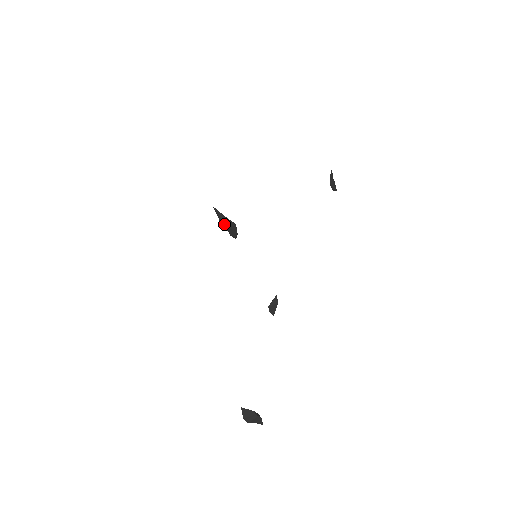
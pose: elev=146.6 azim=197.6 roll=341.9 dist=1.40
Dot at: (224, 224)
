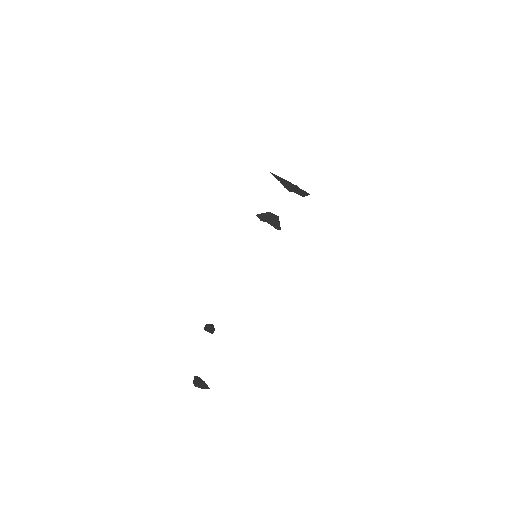
Dot at: (286, 185)
